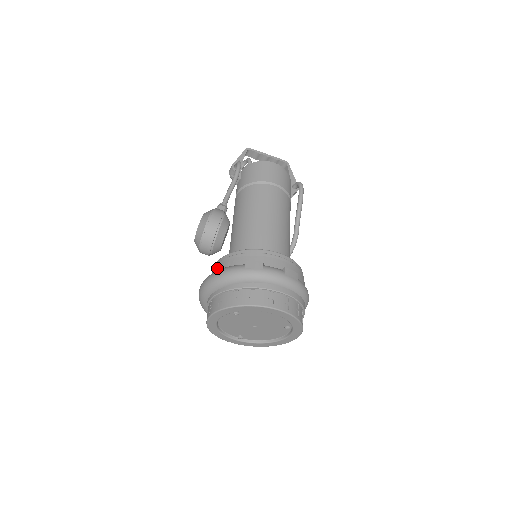
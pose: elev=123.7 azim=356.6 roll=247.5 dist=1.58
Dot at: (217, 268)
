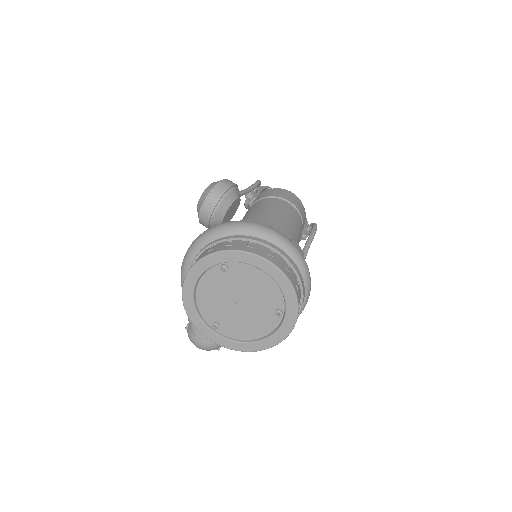
Dot at: occluded
